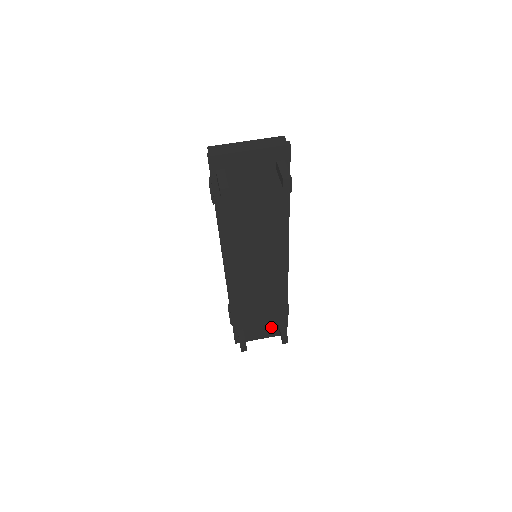
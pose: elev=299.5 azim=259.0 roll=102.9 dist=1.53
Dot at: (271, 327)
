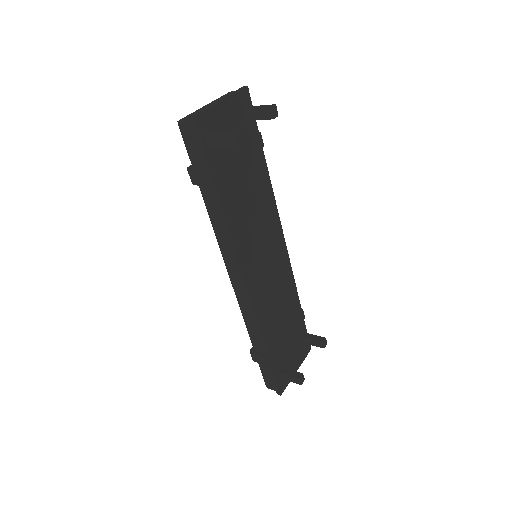
Dot at: (298, 347)
